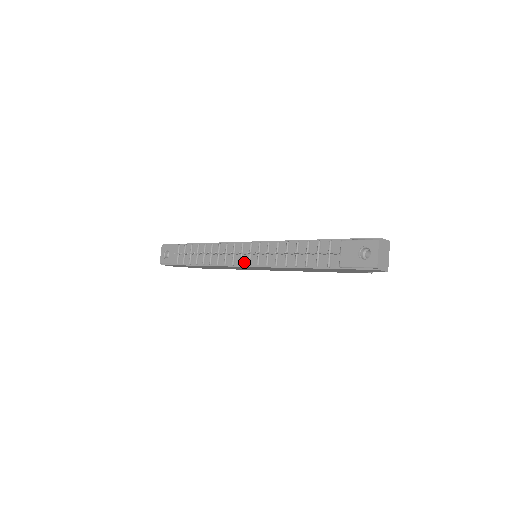
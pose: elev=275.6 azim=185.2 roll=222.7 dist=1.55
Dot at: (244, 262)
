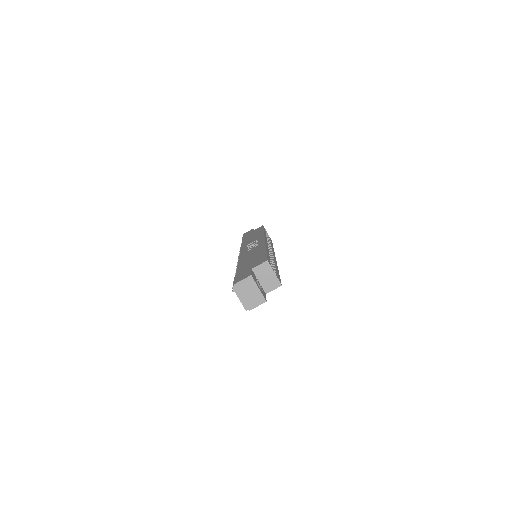
Dot at: occluded
